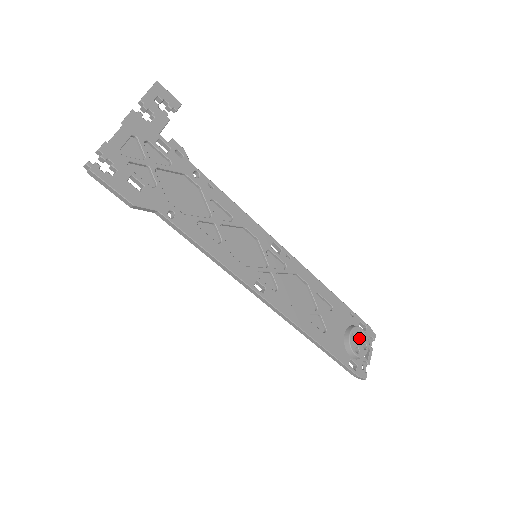
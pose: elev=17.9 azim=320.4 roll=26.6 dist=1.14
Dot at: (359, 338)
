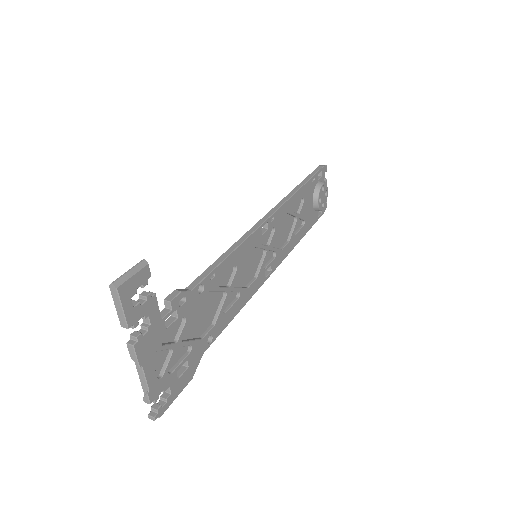
Dot at: (323, 195)
